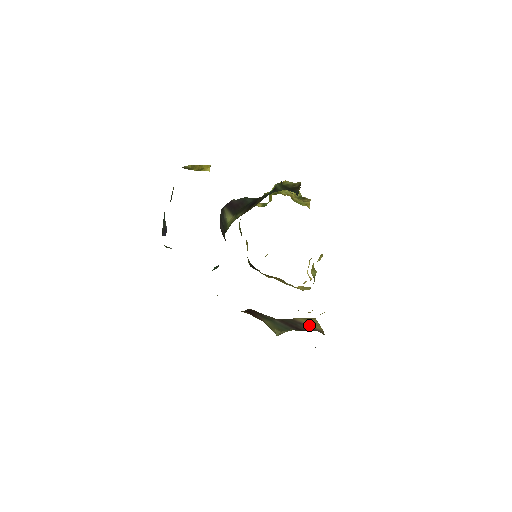
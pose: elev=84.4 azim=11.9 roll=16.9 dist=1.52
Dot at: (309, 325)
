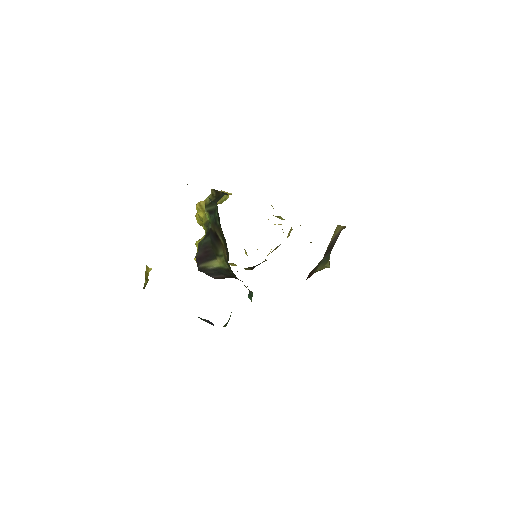
Dot at: (336, 235)
